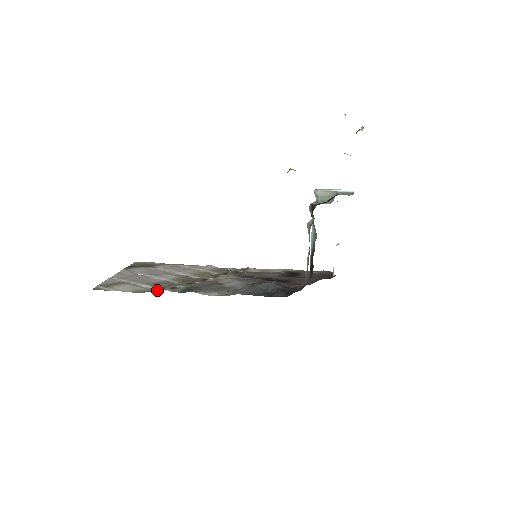
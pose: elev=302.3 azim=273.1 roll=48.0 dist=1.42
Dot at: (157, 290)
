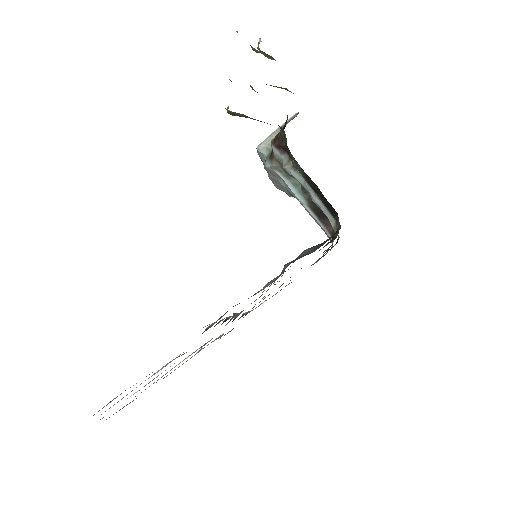
Dot at: occluded
